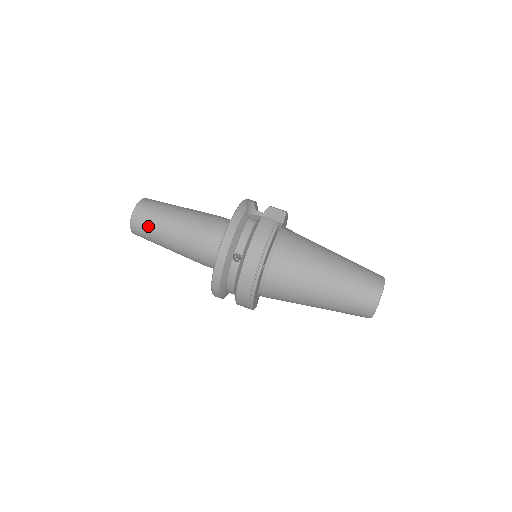
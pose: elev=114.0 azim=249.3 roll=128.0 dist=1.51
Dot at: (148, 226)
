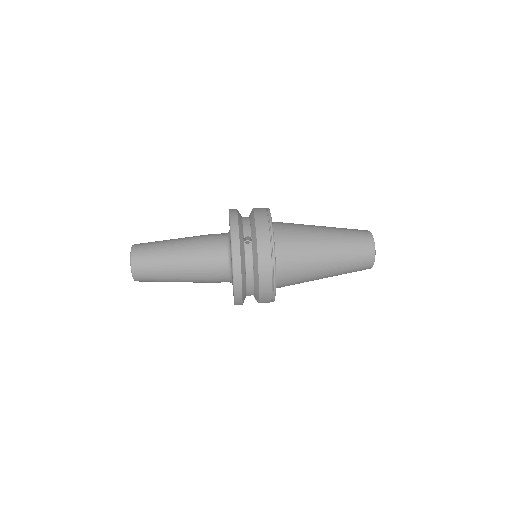
Dot at: (150, 257)
